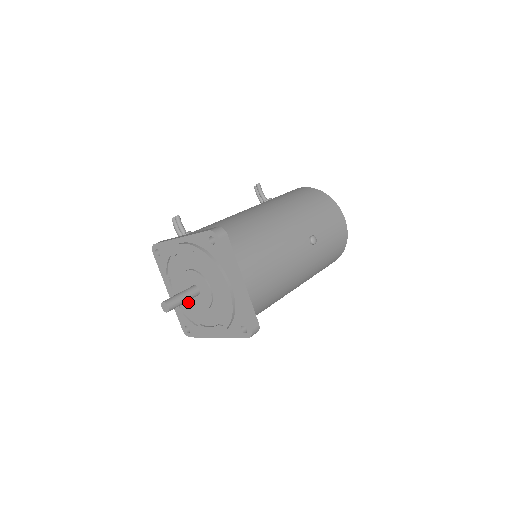
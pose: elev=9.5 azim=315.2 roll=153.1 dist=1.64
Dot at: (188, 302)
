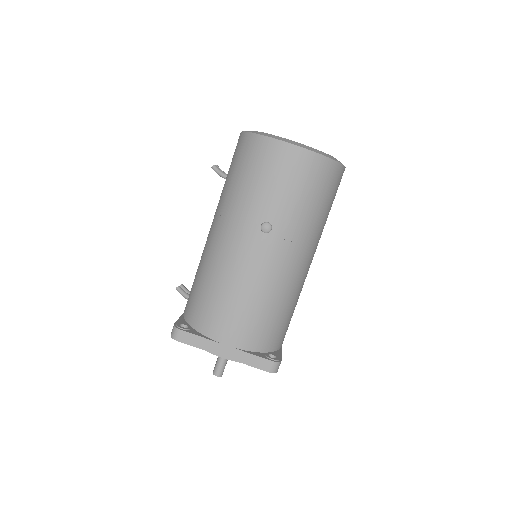
Dot at: occluded
